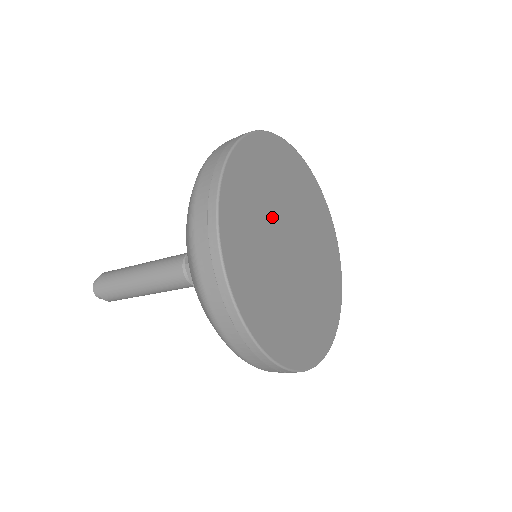
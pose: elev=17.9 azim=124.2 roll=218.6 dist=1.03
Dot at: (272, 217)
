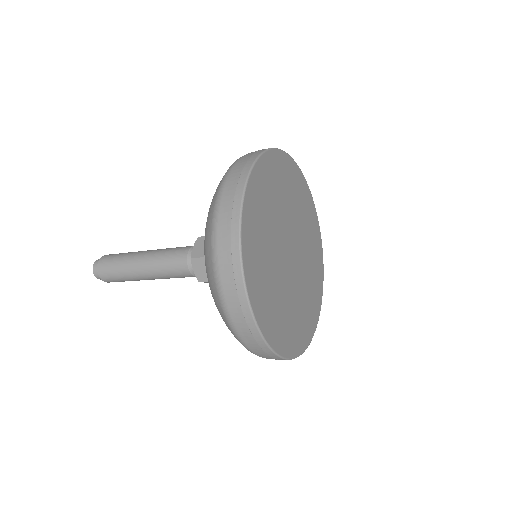
Dot at: (277, 227)
